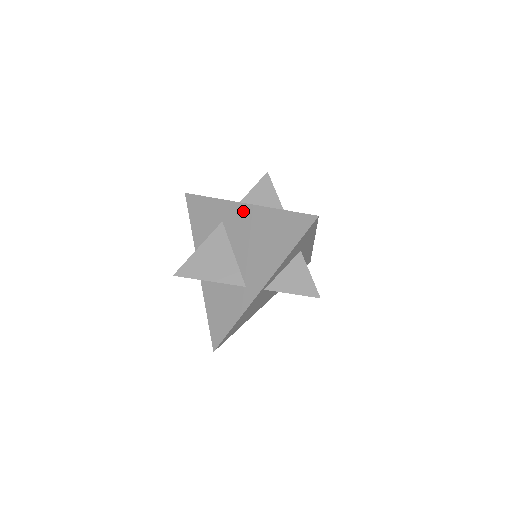
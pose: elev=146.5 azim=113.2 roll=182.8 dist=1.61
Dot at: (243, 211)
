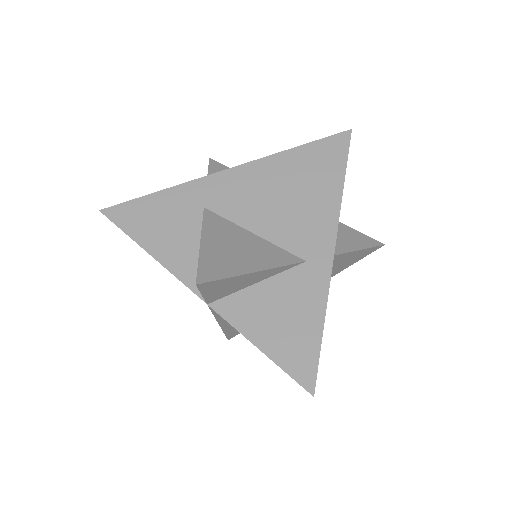
Dot at: (235, 177)
